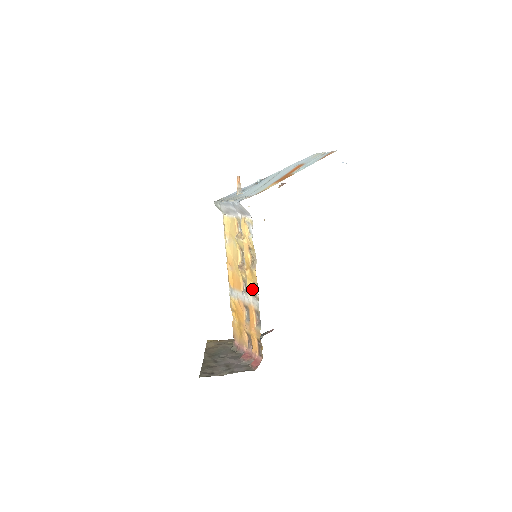
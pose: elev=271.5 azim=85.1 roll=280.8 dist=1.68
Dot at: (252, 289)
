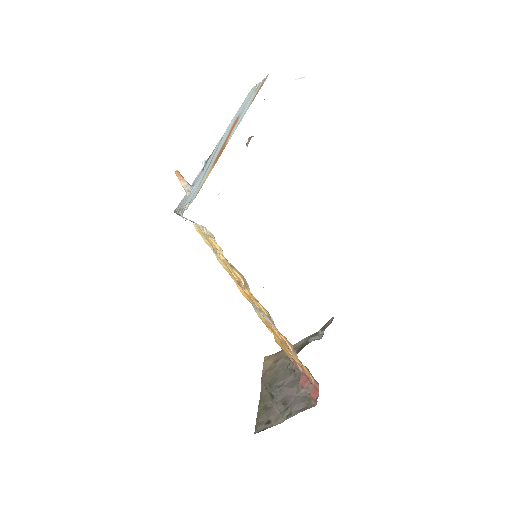
Dot at: (263, 310)
